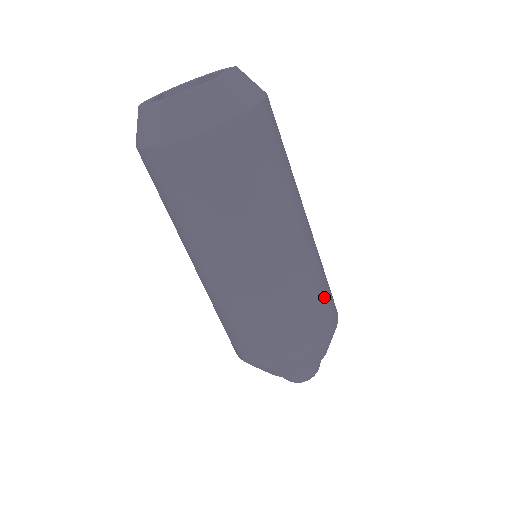
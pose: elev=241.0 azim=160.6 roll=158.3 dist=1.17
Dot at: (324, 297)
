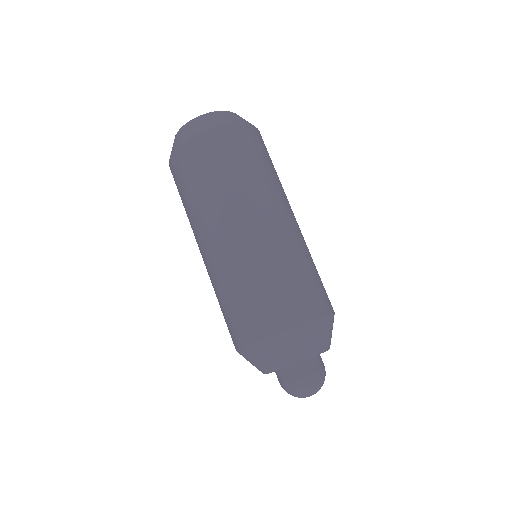
Dot at: (306, 279)
